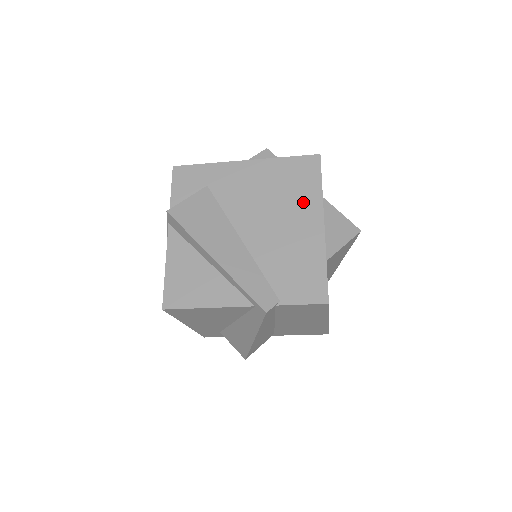
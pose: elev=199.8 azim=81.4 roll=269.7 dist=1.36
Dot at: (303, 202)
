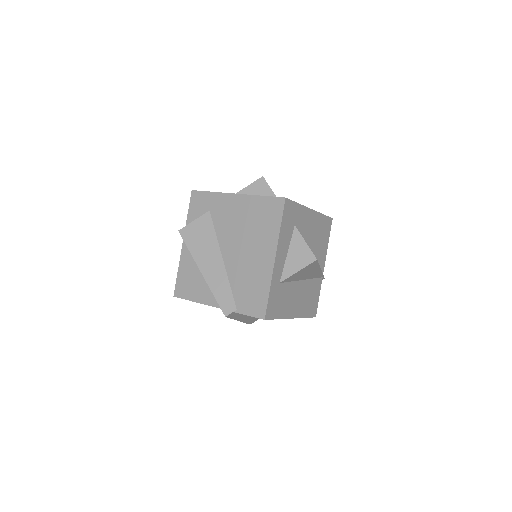
Dot at: (265, 237)
